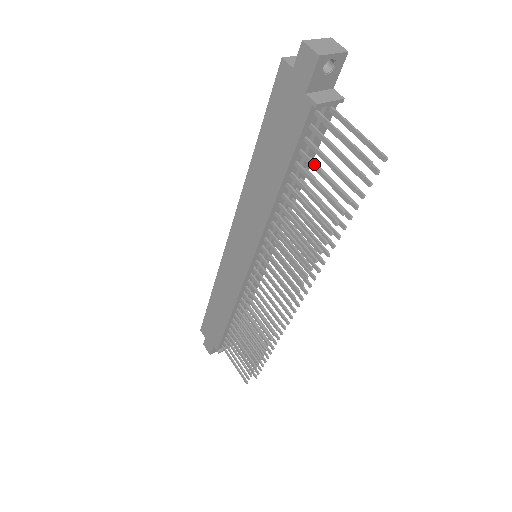
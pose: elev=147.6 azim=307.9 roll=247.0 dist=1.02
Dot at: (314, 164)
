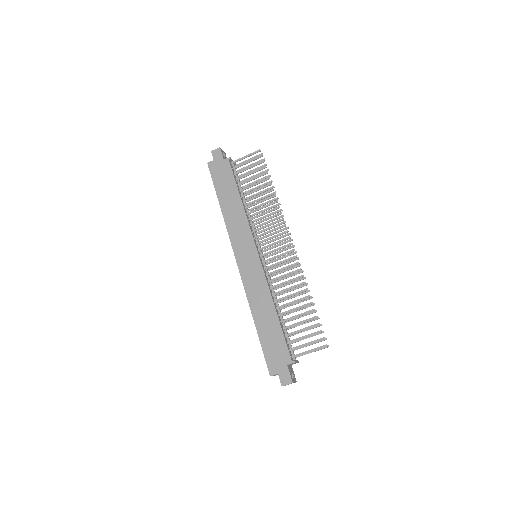
Dot at: (244, 175)
